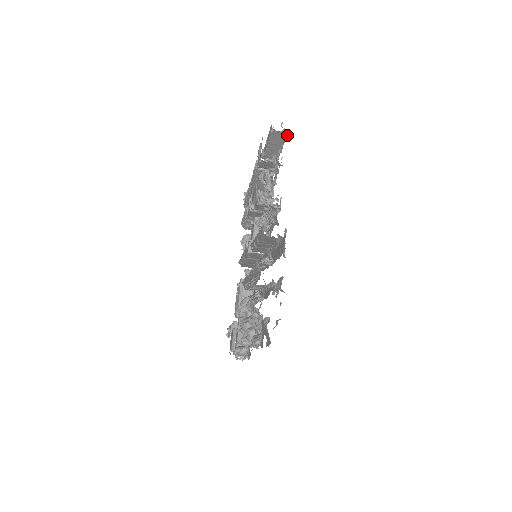
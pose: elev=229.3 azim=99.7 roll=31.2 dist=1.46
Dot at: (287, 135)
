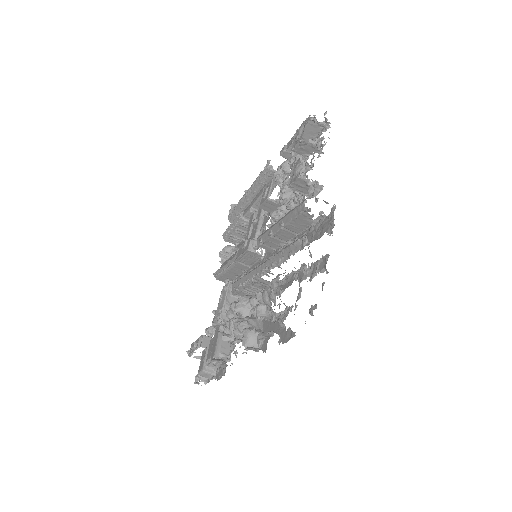
Dot at: (326, 128)
